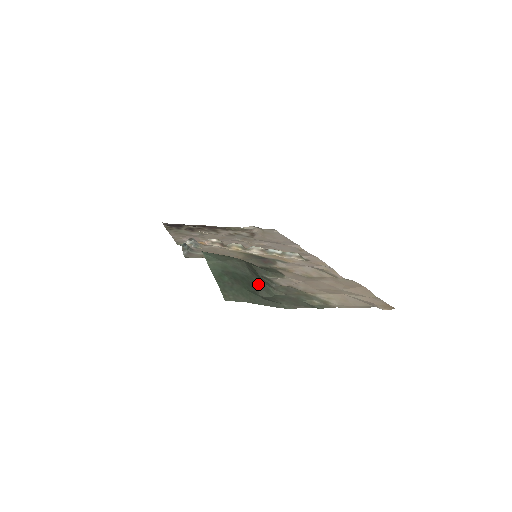
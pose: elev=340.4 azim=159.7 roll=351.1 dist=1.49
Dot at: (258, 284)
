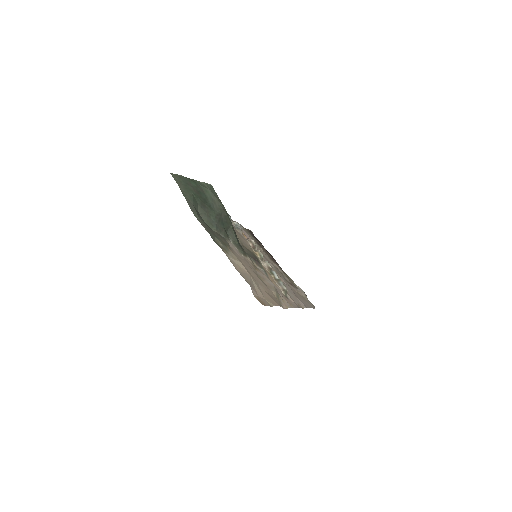
Dot at: (211, 216)
